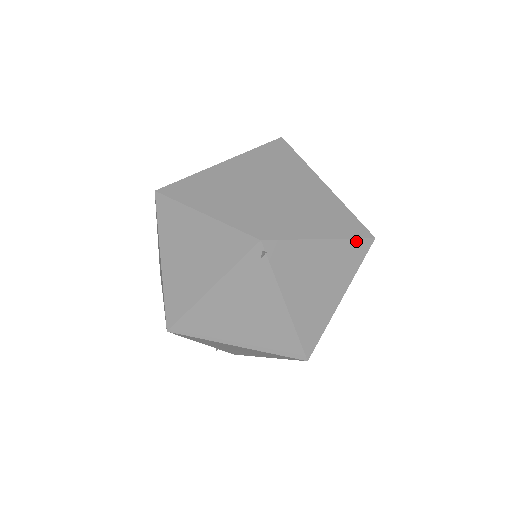
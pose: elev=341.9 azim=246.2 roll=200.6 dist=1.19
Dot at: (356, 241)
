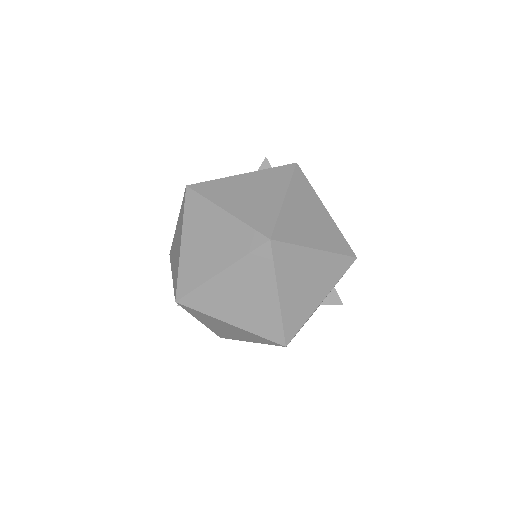
Dot at: (265, 338)
